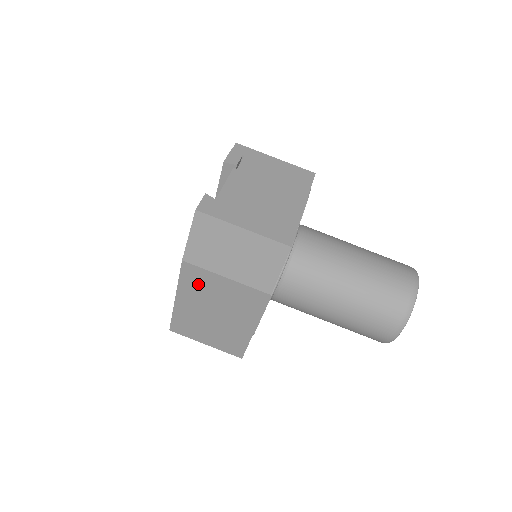
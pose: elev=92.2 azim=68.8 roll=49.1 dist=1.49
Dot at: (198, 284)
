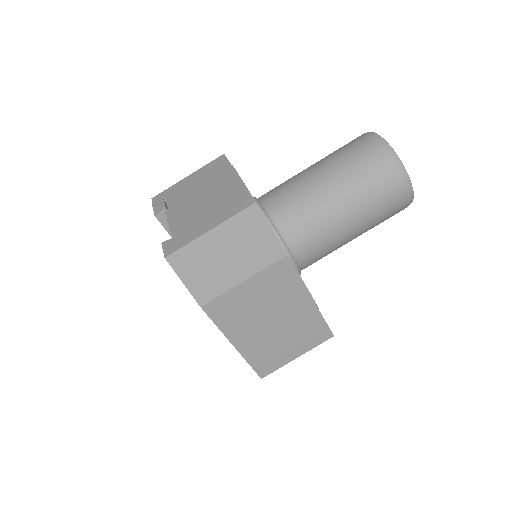
Dot at: (233, 313)
